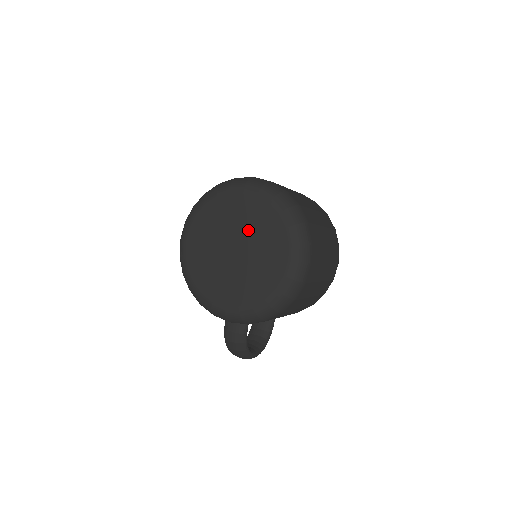
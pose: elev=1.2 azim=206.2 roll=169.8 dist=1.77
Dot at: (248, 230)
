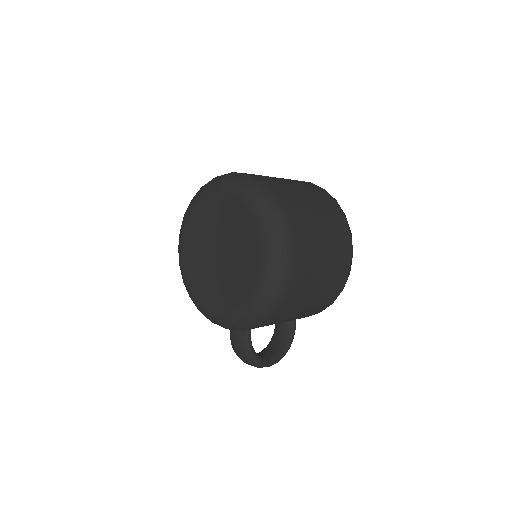
Dot at: (227, 229)
